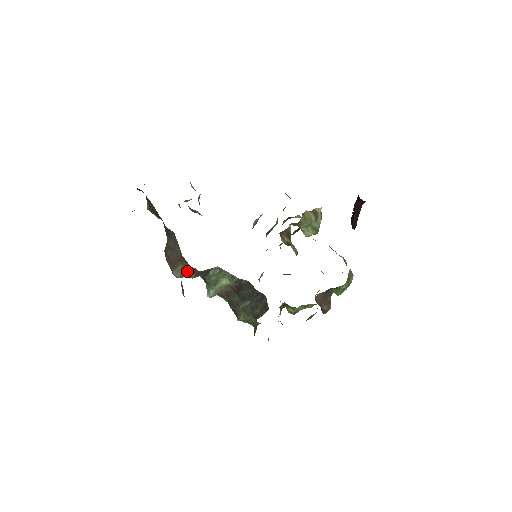
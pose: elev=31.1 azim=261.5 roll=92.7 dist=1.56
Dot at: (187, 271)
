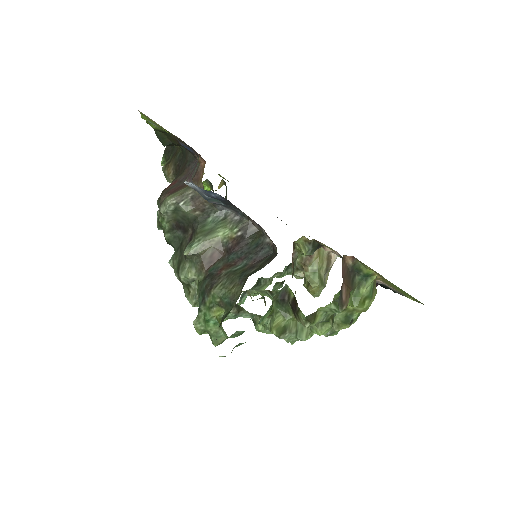
Dot at: (188, 197)
